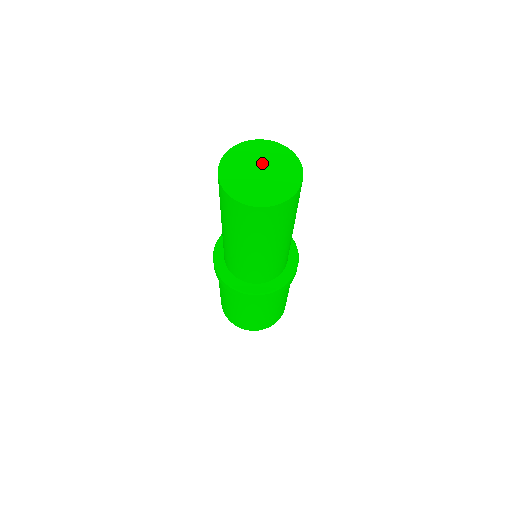
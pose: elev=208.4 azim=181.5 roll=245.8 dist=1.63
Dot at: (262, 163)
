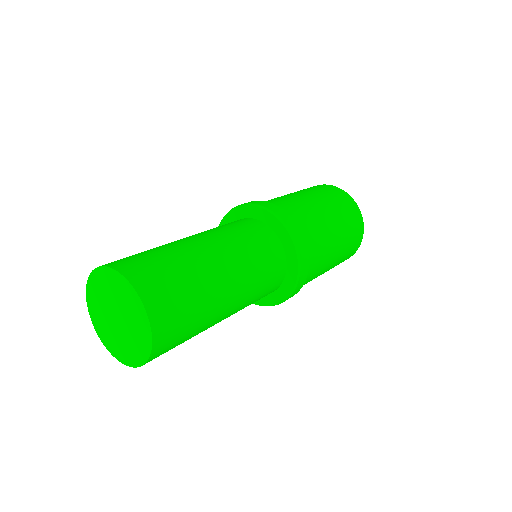
Dot at: (110, 306)
